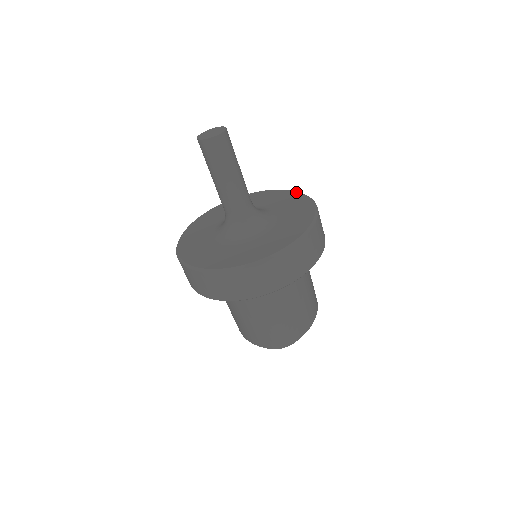
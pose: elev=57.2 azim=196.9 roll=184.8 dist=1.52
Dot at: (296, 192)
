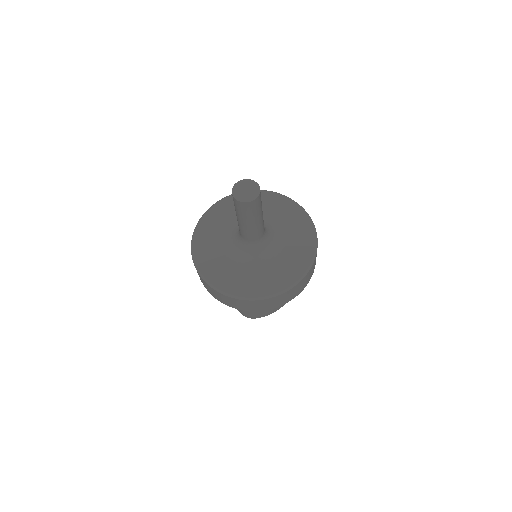
Dot at: (312, 227)
